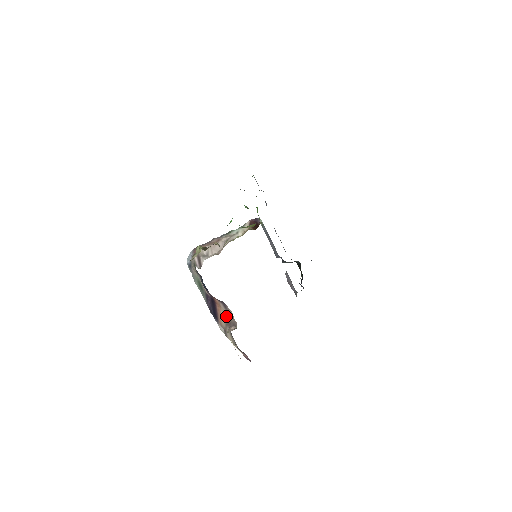
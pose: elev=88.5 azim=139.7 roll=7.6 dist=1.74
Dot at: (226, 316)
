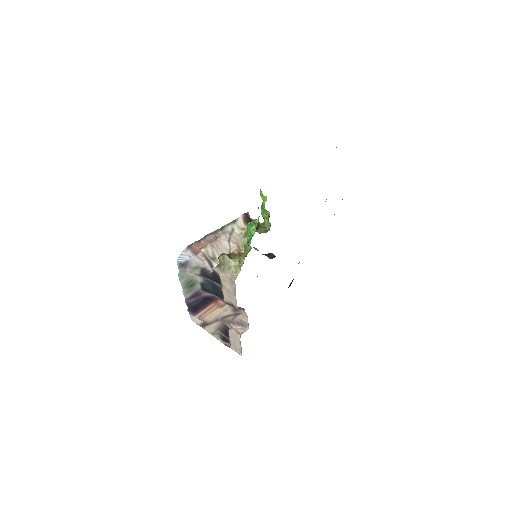
Dot at: (226, 315)
